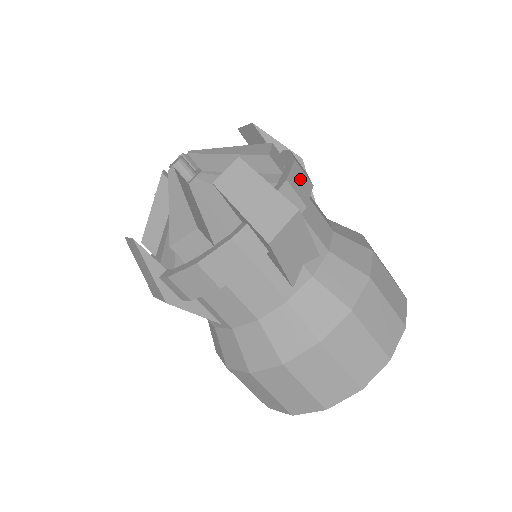
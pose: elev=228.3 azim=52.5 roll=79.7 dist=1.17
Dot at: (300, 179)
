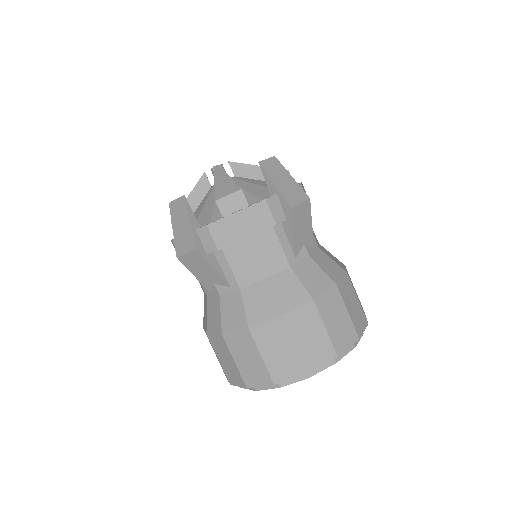
Dot at: (305, 192)
